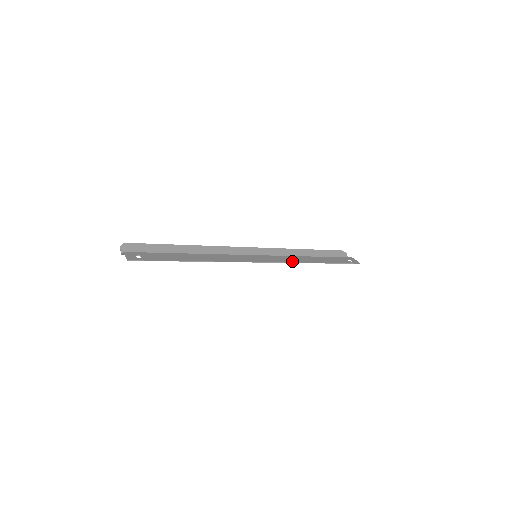
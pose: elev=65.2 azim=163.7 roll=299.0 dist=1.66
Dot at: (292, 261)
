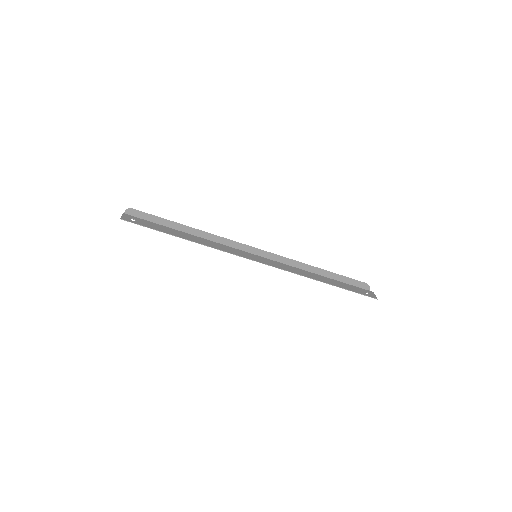
Dot at: (292, 271)
